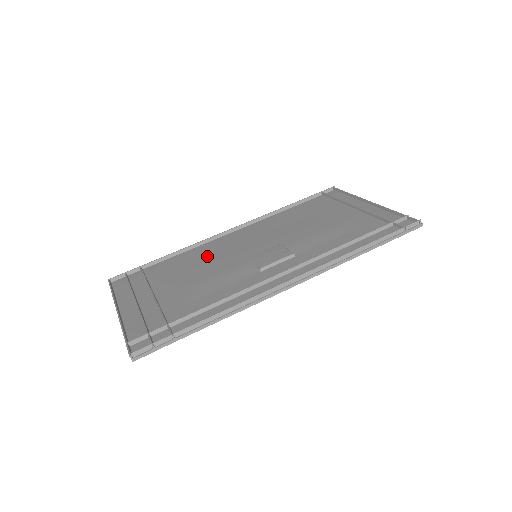
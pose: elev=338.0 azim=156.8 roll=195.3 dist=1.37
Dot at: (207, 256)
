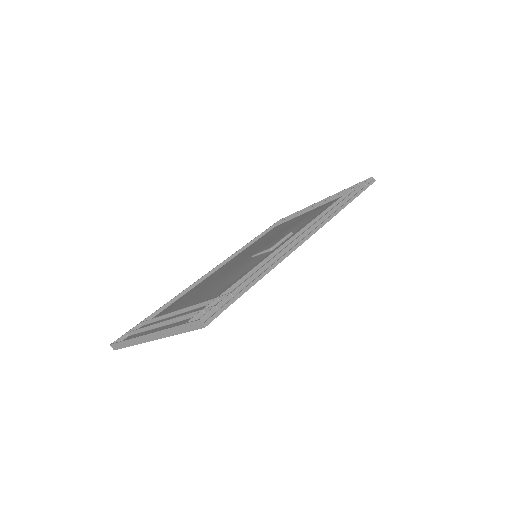
Dot at: (207, 283)
